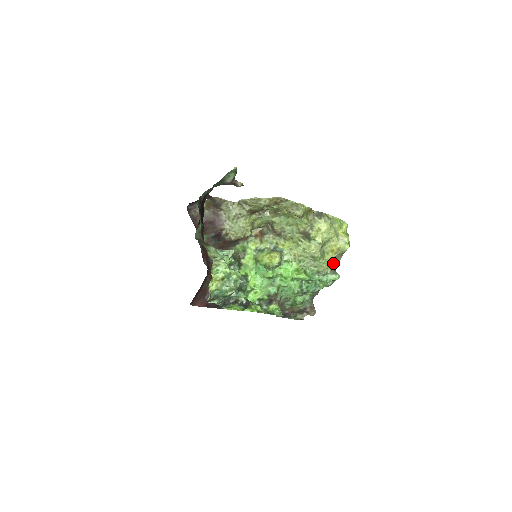
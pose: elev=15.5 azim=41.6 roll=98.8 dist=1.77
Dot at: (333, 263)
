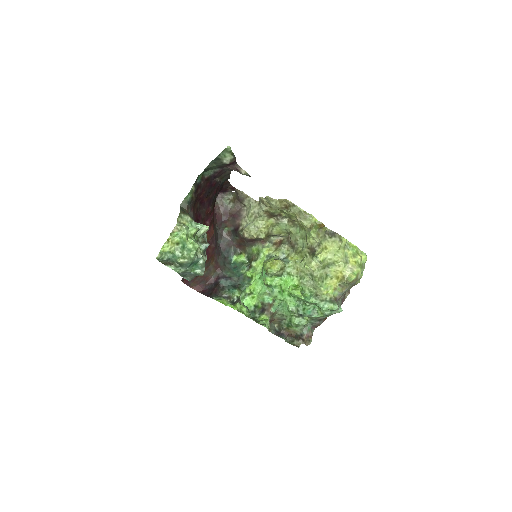
Dot at: (336, 292)
